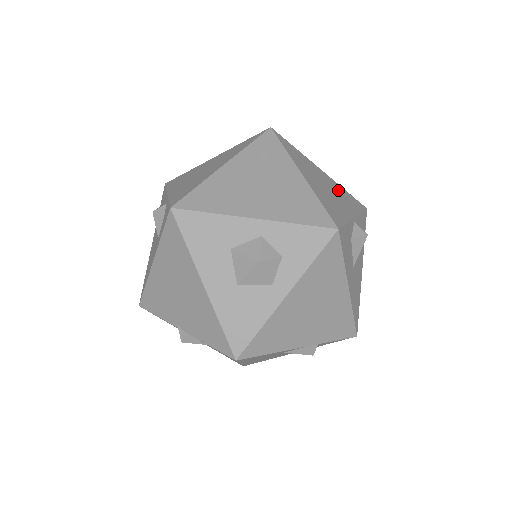
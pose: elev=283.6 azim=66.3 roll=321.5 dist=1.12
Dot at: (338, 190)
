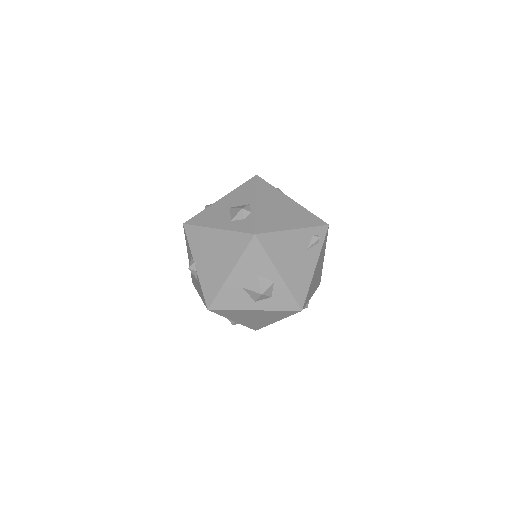
Dot at: occluded
